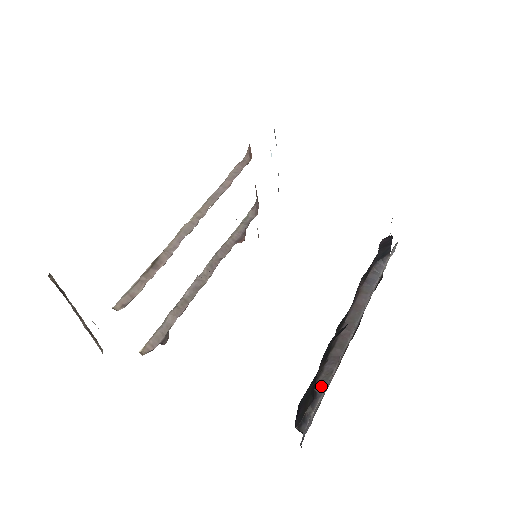
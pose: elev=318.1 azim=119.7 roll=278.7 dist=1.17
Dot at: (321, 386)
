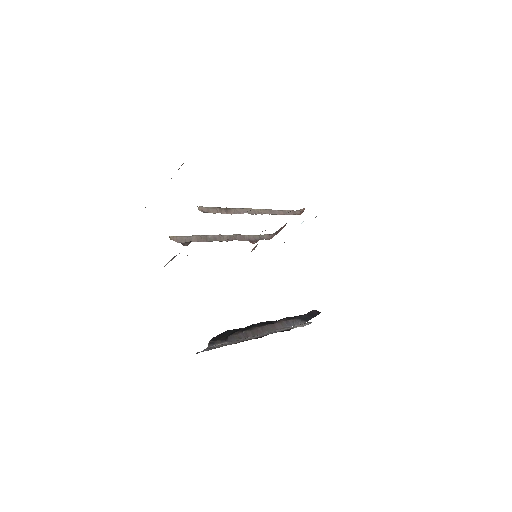
Dot at: (232, 338)
